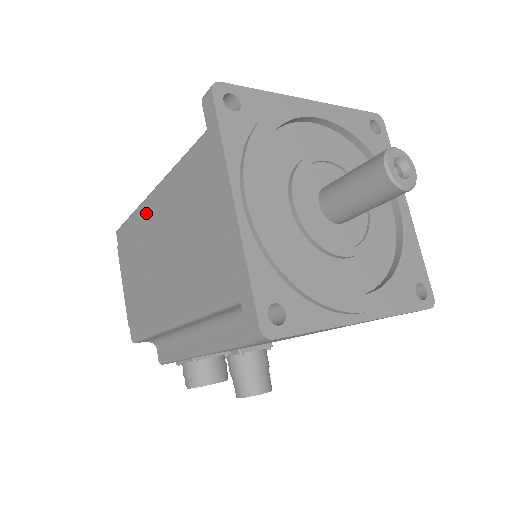
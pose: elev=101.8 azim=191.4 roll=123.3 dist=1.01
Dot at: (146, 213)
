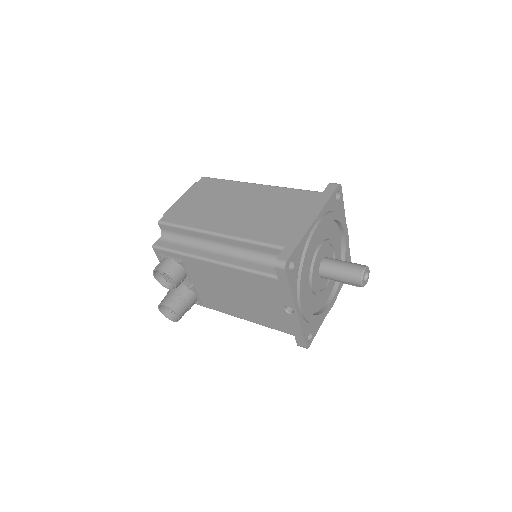
Dot at: (243, 187)
